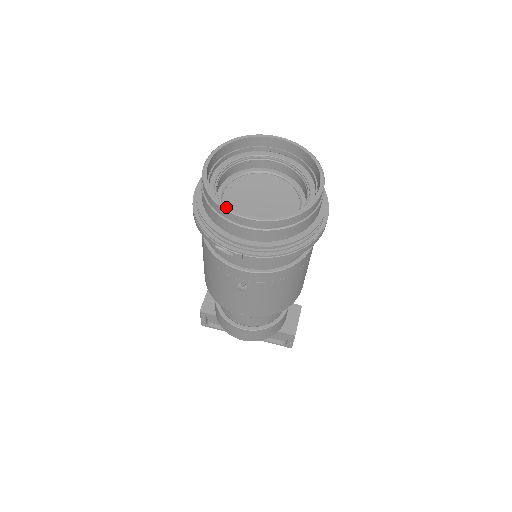
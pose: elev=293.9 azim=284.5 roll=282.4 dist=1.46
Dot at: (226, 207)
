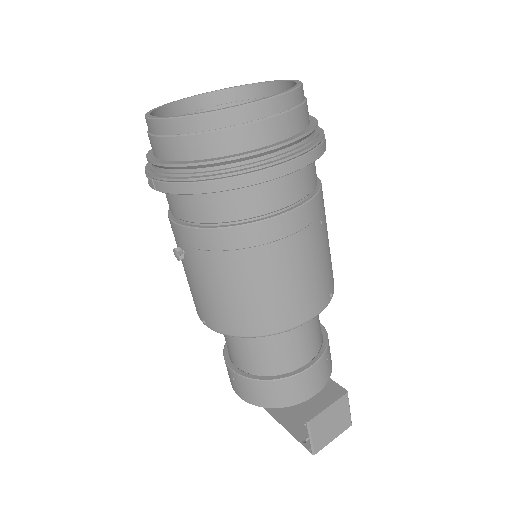
Dot at: (148, 114)
